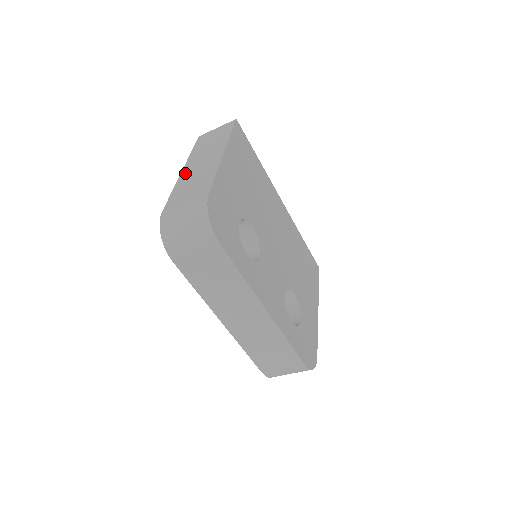
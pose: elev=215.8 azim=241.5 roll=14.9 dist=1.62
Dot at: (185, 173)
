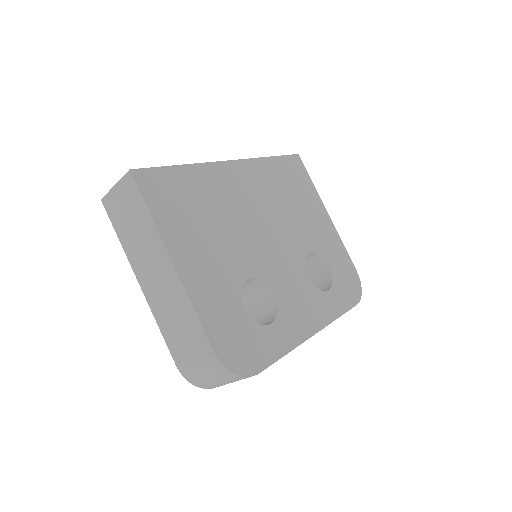
Dot at: (148, 293)
